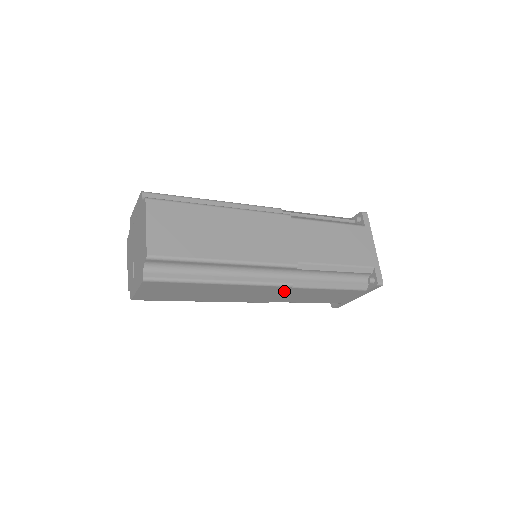
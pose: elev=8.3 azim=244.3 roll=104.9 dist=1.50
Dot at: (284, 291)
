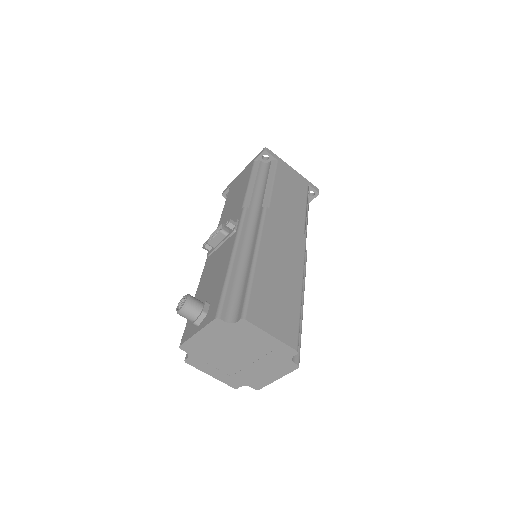
Dot at: occluded
